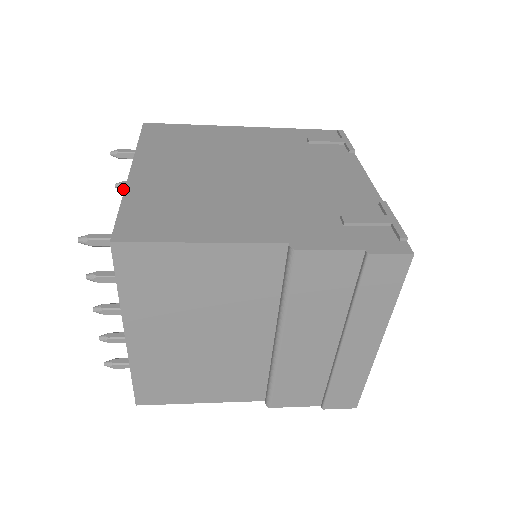
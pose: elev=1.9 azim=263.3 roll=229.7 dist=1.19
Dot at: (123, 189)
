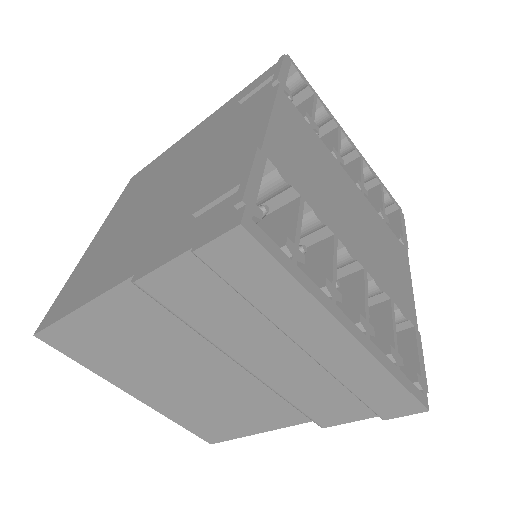
Dot at: occluded
